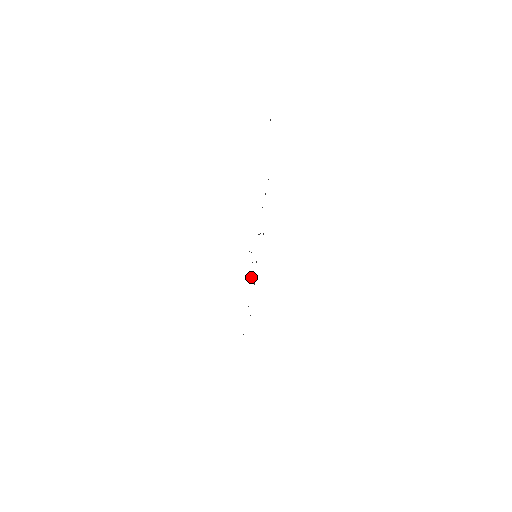
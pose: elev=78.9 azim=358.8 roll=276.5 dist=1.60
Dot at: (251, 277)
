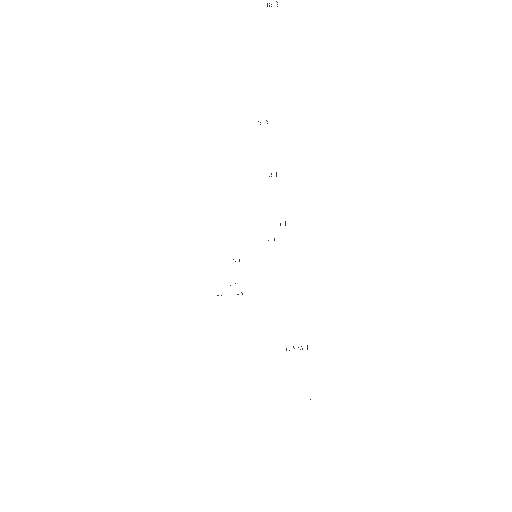
Dot at: occluded
